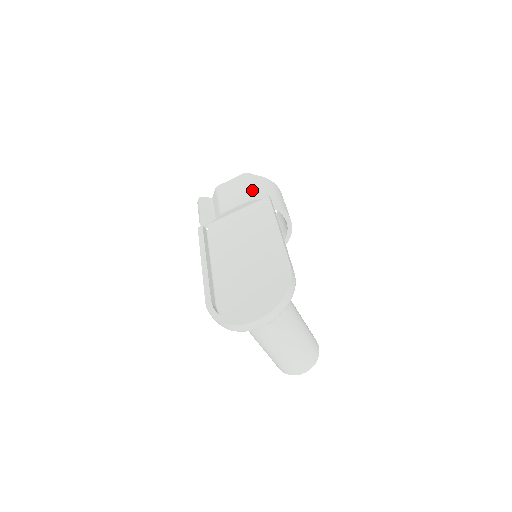
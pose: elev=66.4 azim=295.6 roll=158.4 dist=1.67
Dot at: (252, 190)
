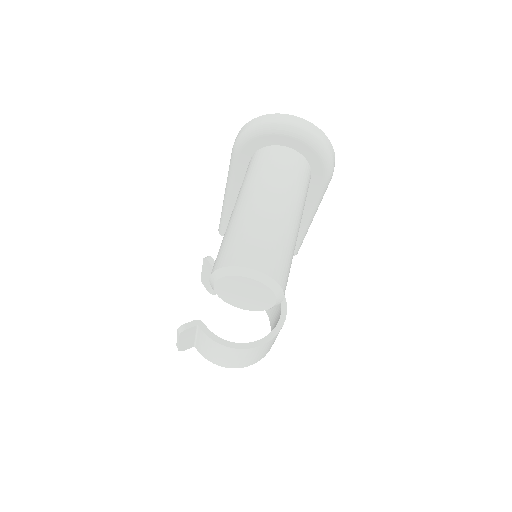
Dot at: occluded
